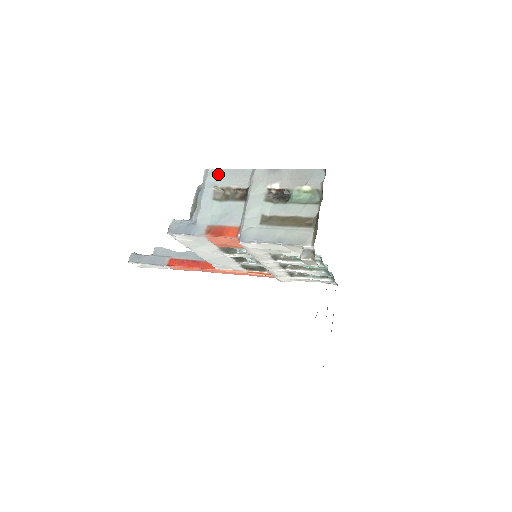
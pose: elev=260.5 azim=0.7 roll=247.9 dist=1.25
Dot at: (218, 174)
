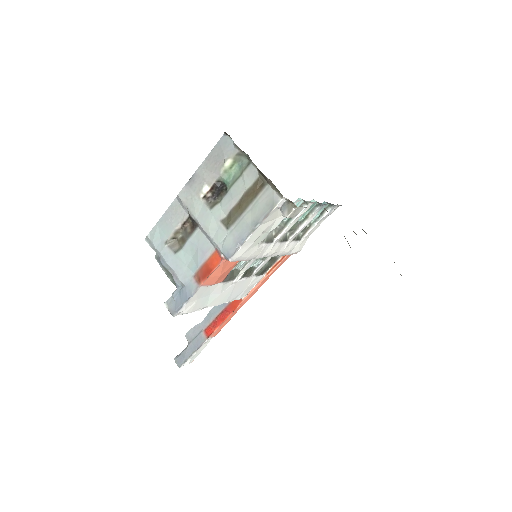
Dot at: (157, 232)
